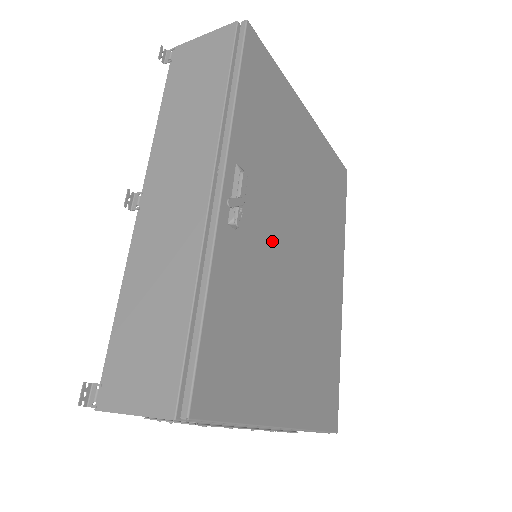
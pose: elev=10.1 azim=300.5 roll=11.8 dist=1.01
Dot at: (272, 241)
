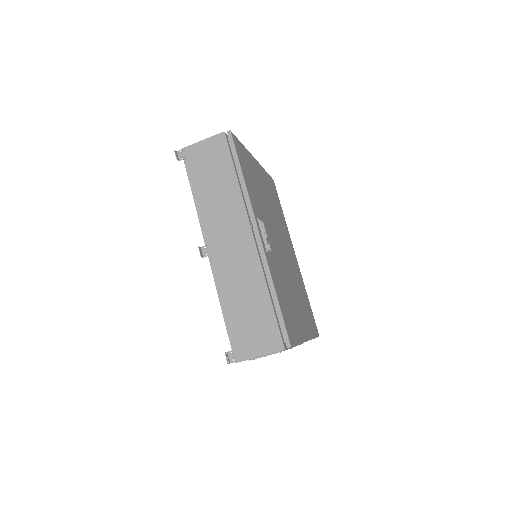
Dot at: (275, 249)
